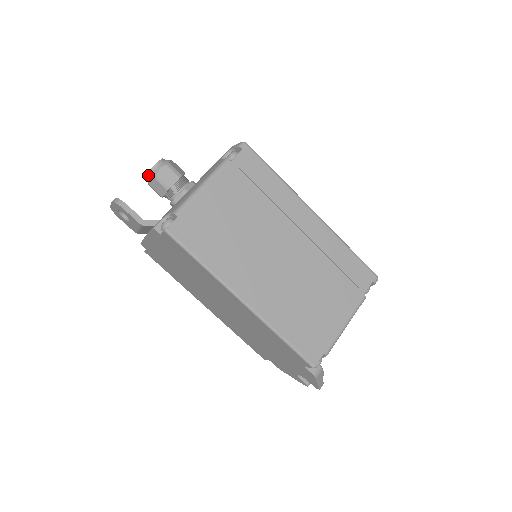
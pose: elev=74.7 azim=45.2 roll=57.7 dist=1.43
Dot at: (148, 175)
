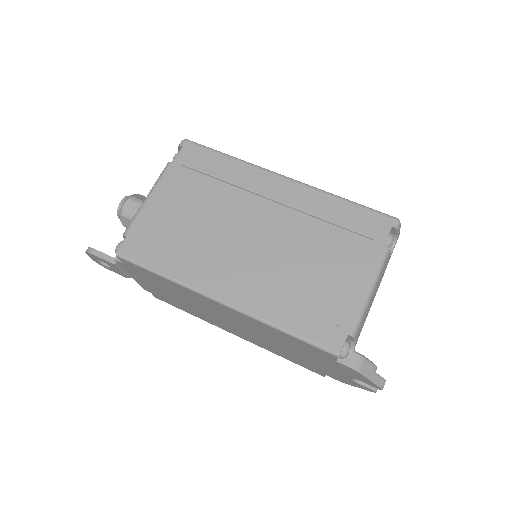
Dot at: (119, 217)
